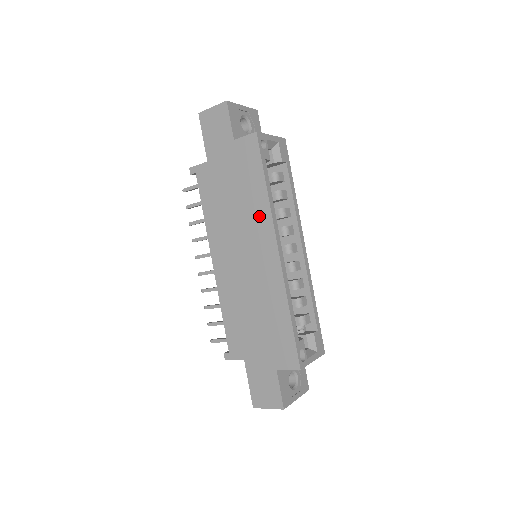
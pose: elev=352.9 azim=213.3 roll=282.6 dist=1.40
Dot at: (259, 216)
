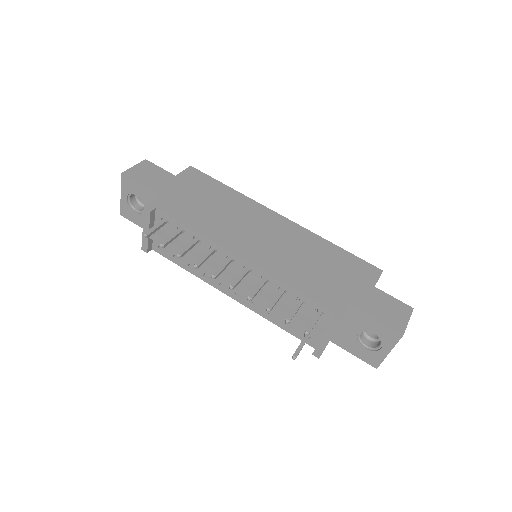
Dot at: (245, 205)
